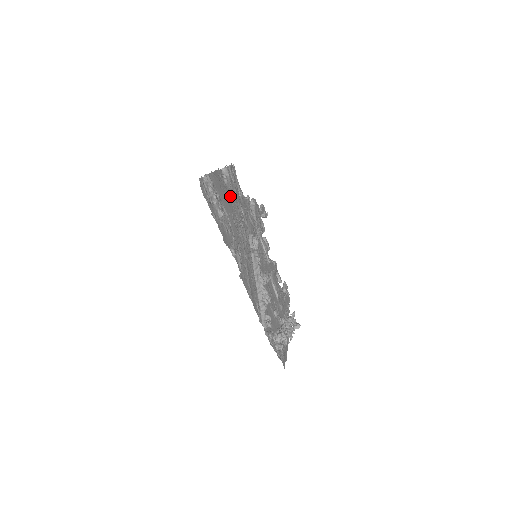
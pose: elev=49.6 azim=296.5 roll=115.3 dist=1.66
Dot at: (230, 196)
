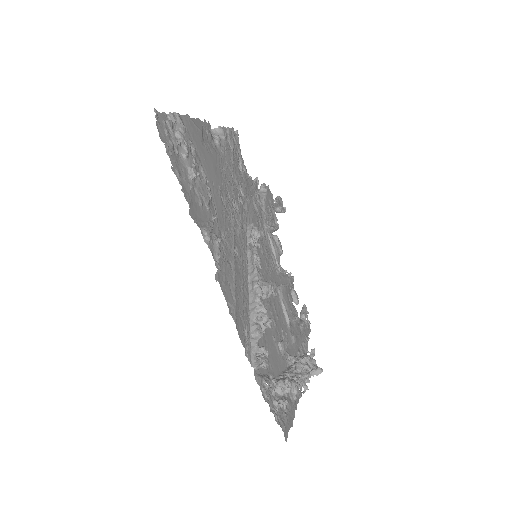
Dot at: (220, 162)
